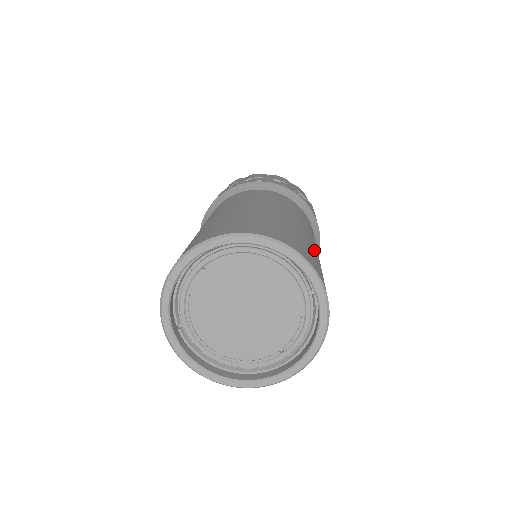
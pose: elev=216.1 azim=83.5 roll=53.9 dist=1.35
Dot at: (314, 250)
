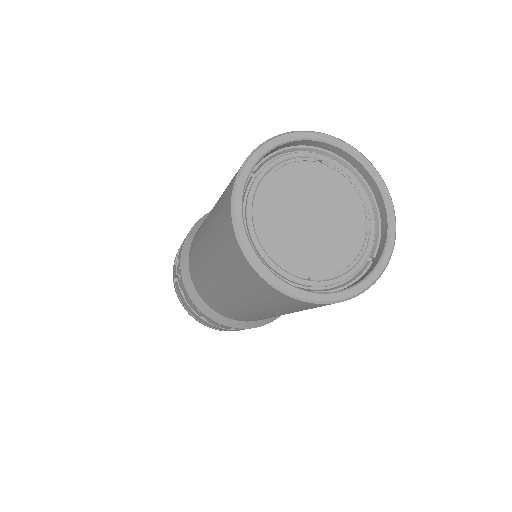
Dot at: occluded
